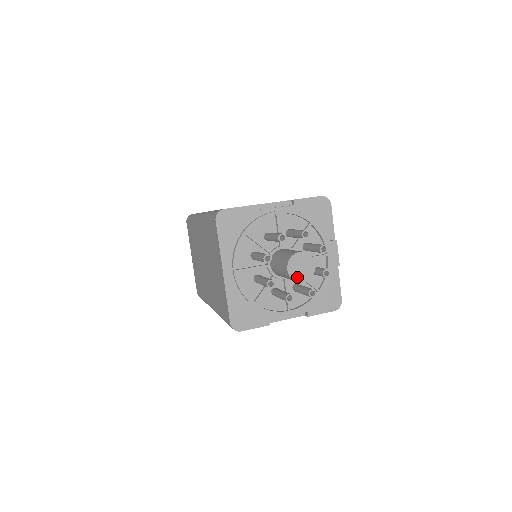
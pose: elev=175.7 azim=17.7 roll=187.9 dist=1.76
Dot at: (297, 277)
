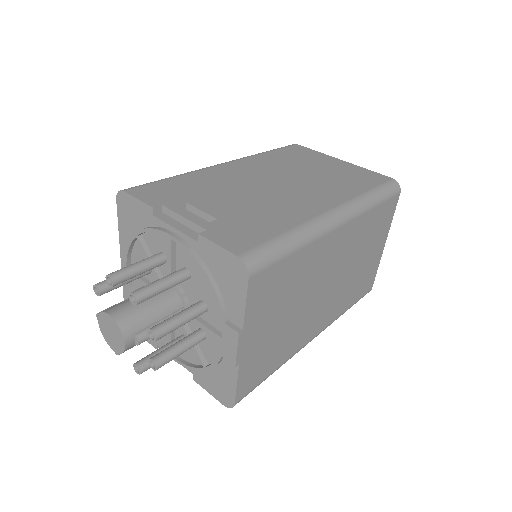
Dot at: (107, 338)
